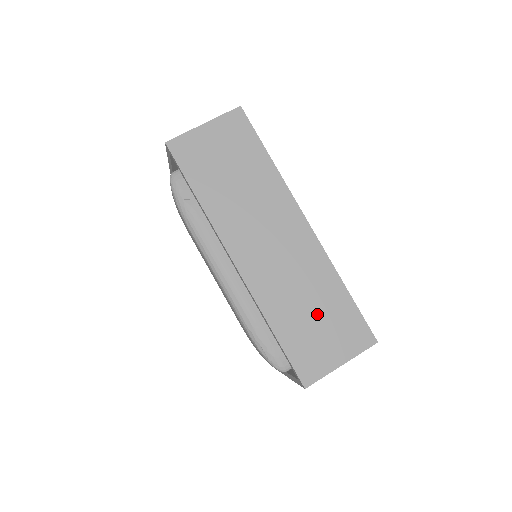
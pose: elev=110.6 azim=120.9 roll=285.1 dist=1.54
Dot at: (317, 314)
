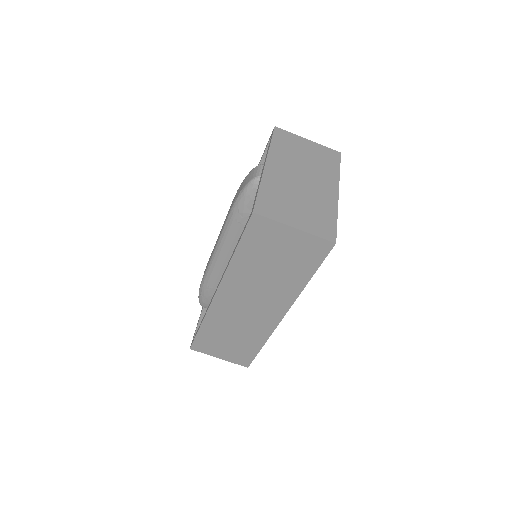
Dot at: (233, 340)
